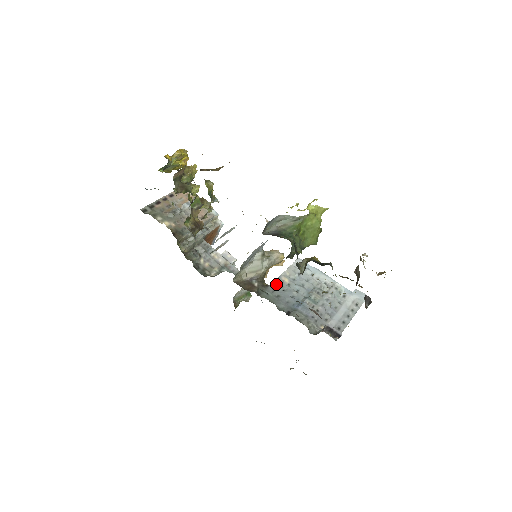
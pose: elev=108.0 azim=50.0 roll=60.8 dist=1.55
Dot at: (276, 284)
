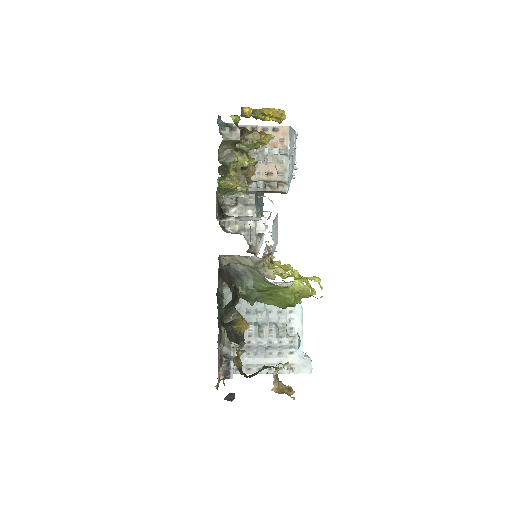
Dot at: occluded
